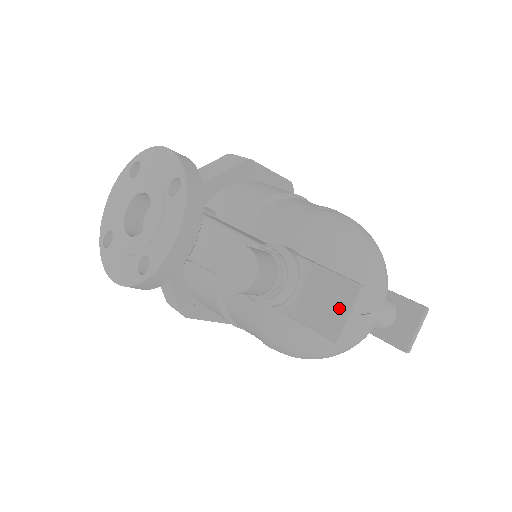
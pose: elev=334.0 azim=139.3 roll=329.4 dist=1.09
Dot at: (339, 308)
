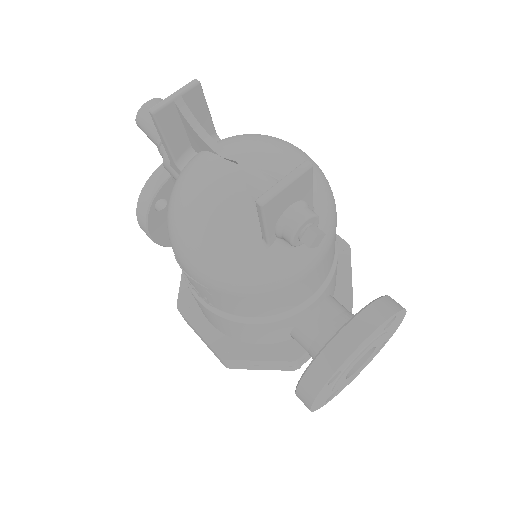
Dot at: occluded
